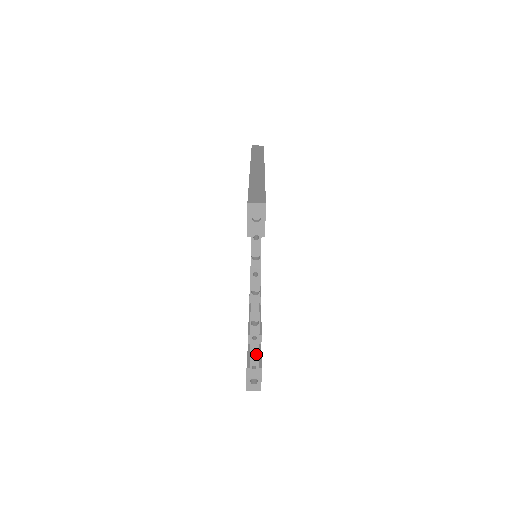
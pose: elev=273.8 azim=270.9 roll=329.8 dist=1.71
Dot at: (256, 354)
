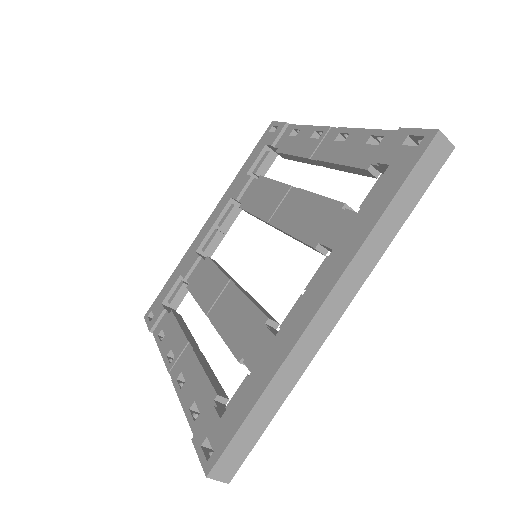
Dot at: occluded
